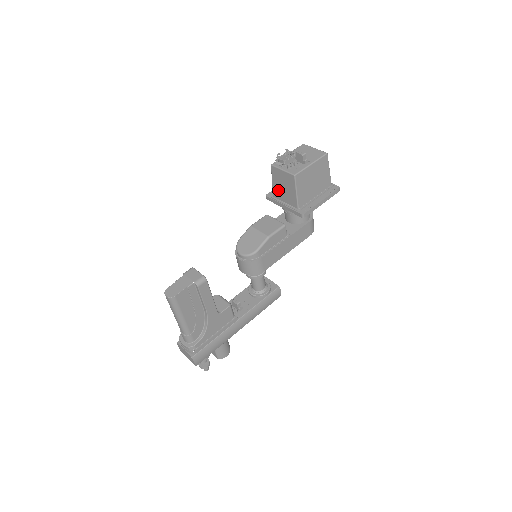
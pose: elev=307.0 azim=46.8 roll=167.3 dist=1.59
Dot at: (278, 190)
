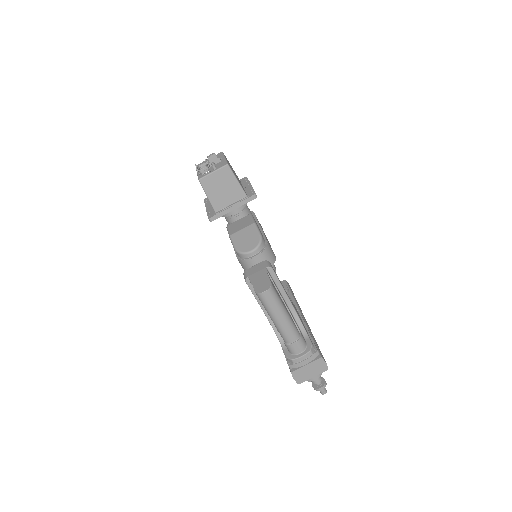
Dot at: (218, 199)
